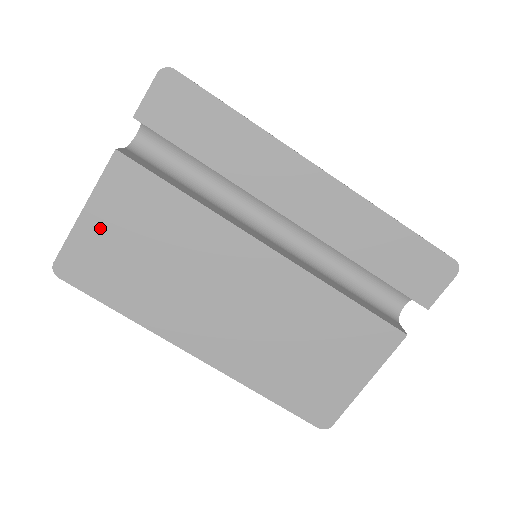
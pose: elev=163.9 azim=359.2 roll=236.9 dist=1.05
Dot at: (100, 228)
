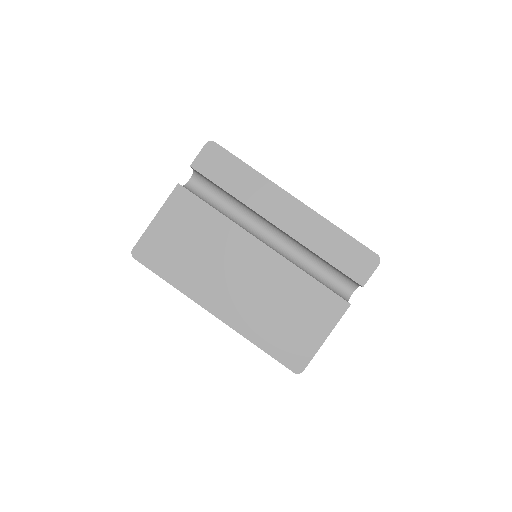
Dot at: (163, 228)
